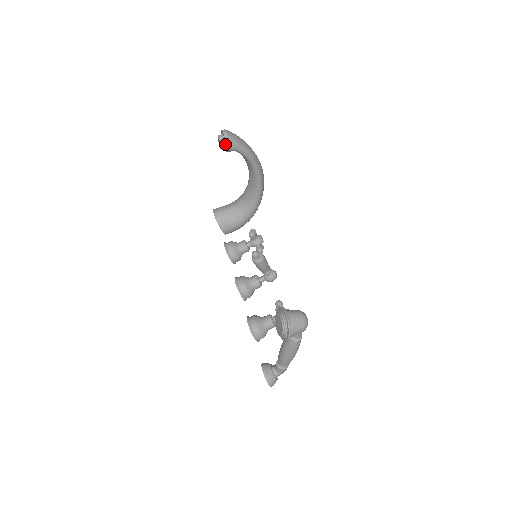
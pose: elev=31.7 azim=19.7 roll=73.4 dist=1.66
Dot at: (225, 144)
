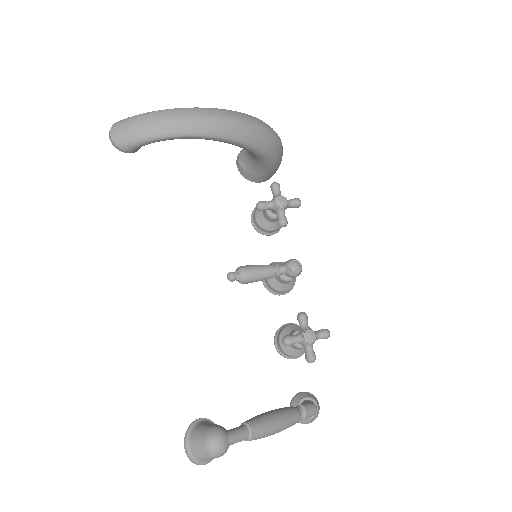
Dot at: occluded
